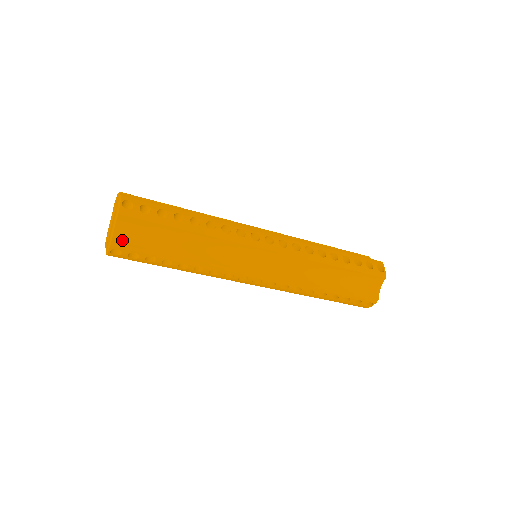
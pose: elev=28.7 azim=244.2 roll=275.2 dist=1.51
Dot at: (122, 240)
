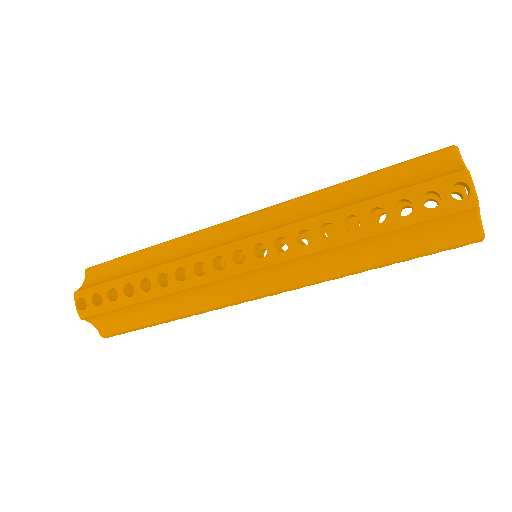
Dot at: (107, 331)
